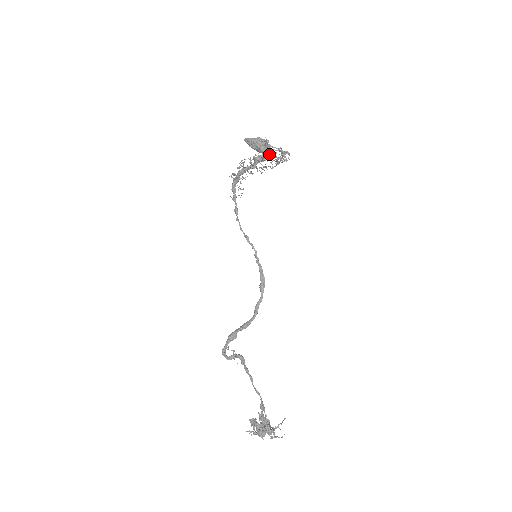
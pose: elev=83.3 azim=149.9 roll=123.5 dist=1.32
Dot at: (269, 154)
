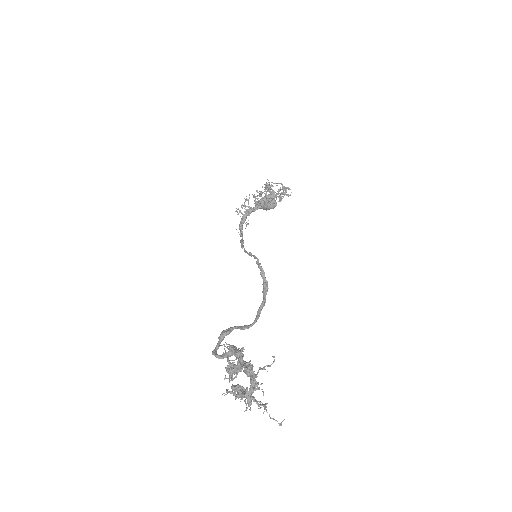
Dot at: (272, 194)
